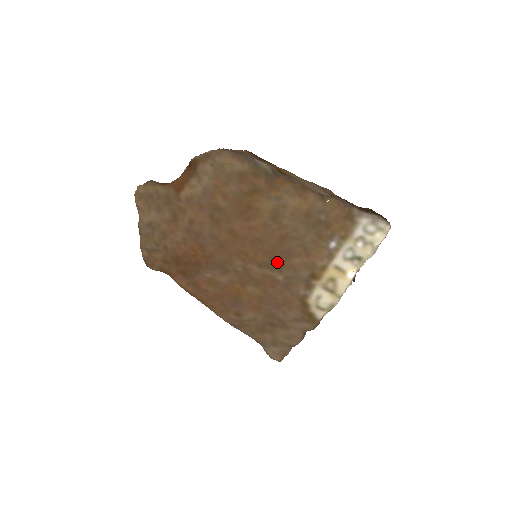
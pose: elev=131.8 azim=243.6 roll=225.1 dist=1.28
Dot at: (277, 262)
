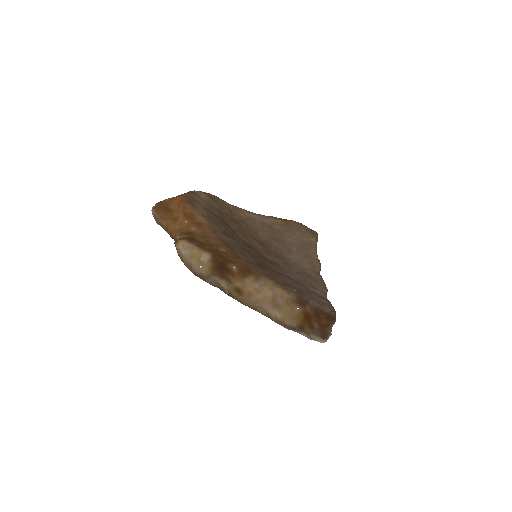
Dot at: occluded
